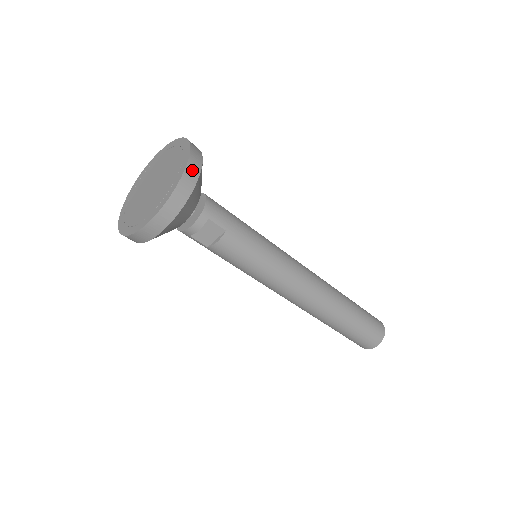
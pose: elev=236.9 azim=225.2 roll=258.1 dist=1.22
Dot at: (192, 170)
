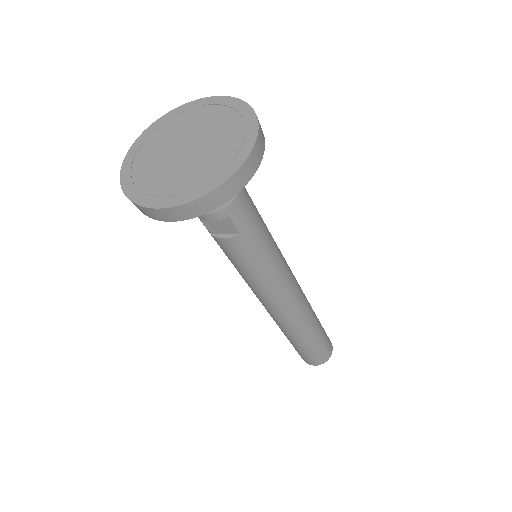
Dot at: (241, 176)
